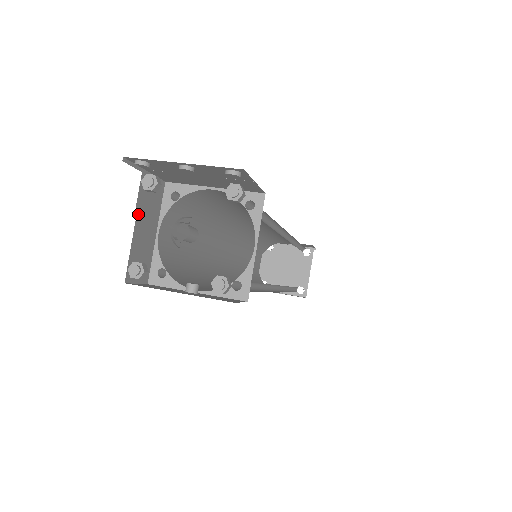
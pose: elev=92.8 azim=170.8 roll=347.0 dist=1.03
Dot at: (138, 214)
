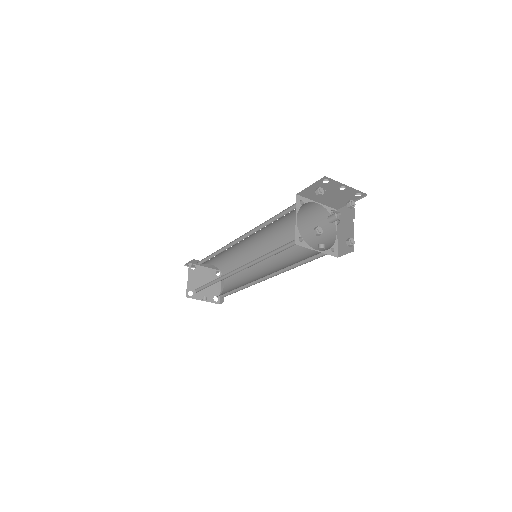
Dot at: occluded
